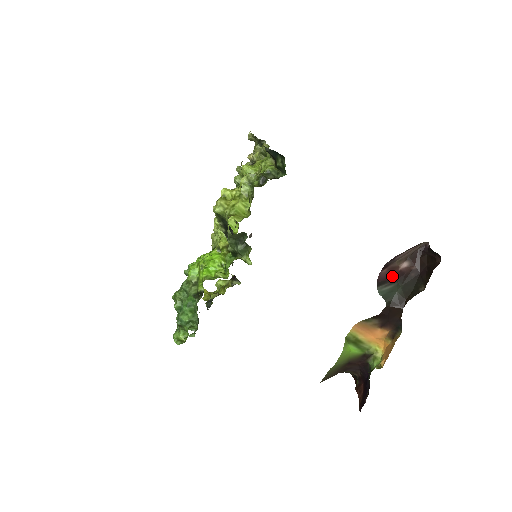
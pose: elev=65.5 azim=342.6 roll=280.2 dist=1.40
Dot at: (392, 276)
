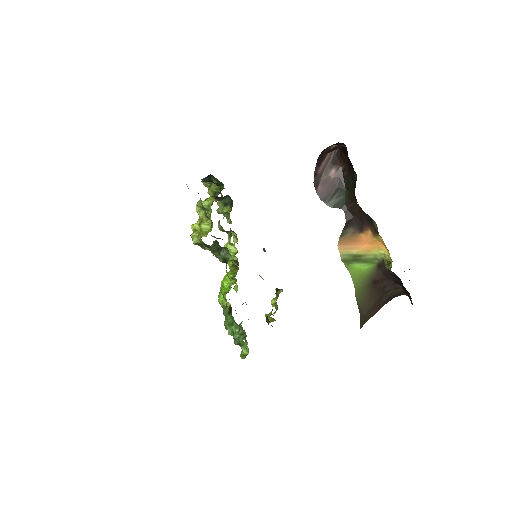
Dot at: (331, 187)
